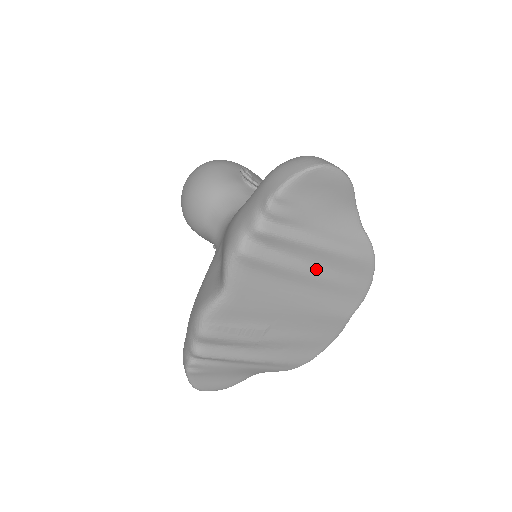
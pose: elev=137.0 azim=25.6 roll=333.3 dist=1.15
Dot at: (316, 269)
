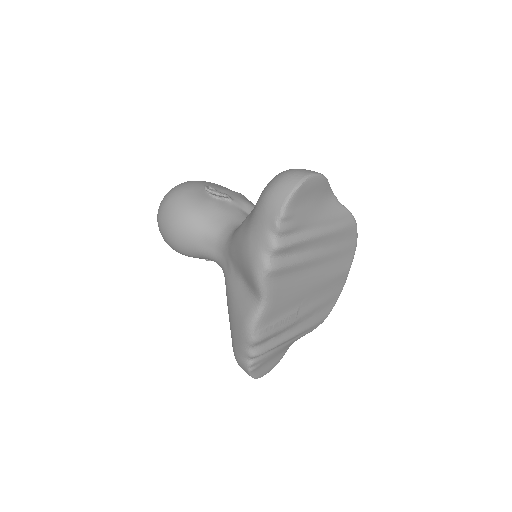
Dot at: (320, 251)
